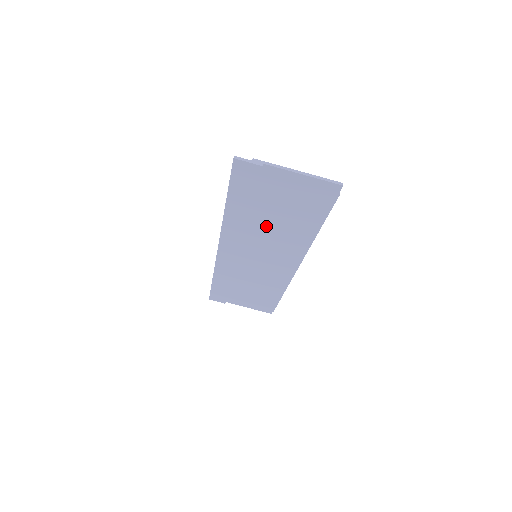
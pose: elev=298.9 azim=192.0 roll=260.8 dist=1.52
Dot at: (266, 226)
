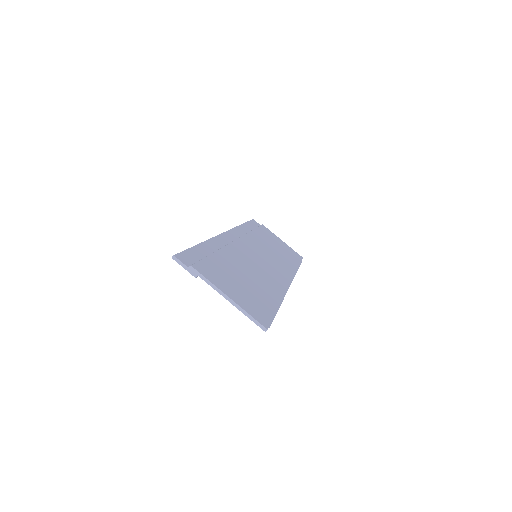
Dot at: occluded
